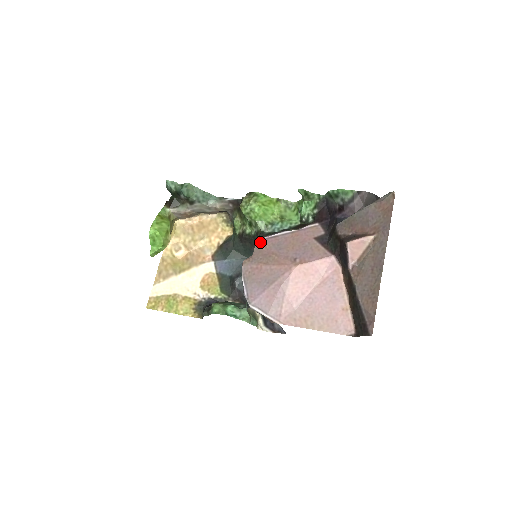
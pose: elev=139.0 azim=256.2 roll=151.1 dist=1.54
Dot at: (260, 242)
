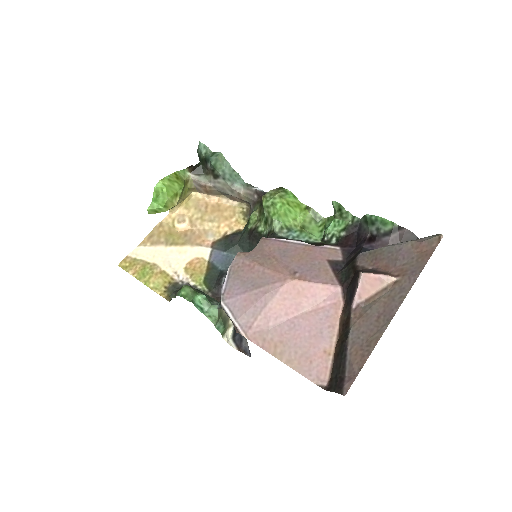
Dot at: (266, 240)
